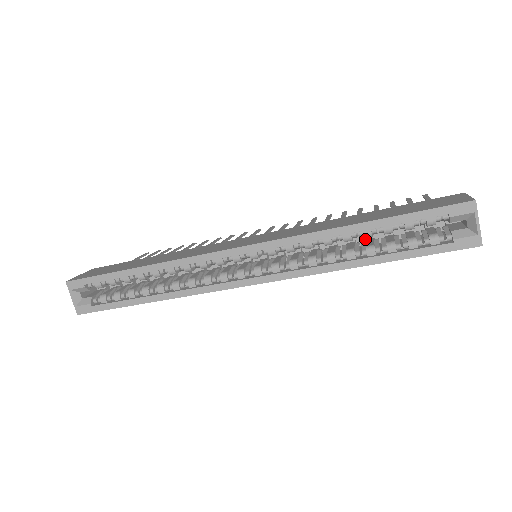
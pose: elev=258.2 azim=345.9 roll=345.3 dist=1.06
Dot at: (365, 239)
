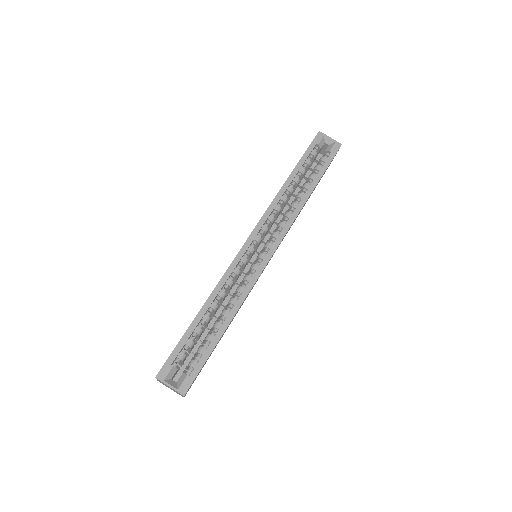
Dot at: occluded
